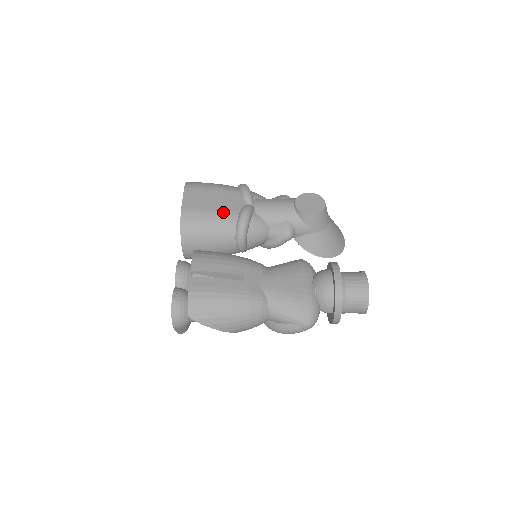
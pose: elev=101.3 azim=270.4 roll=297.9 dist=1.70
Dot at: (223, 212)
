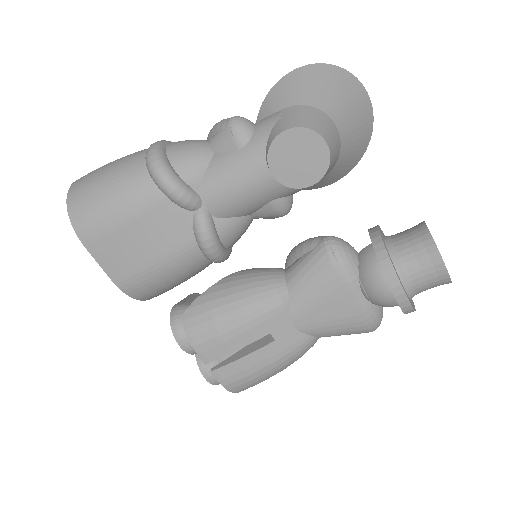
Dot at: (173, 257)
